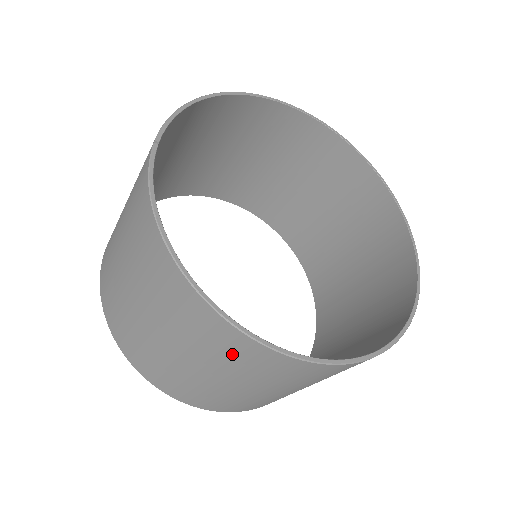
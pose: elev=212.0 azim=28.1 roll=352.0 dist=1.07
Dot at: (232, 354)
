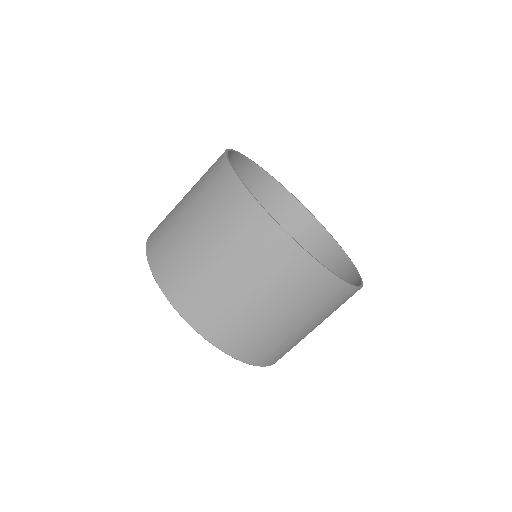
Dot at: (253, 239)
